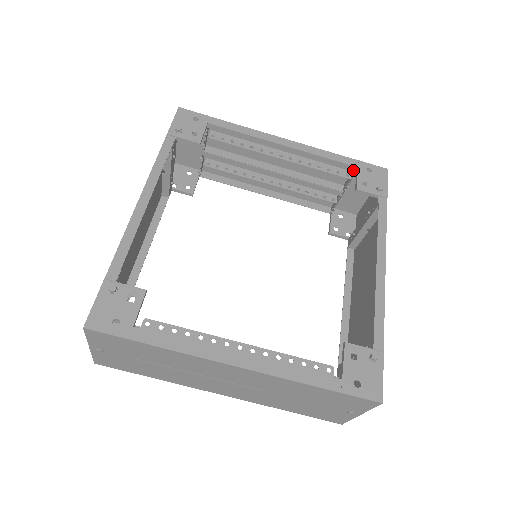
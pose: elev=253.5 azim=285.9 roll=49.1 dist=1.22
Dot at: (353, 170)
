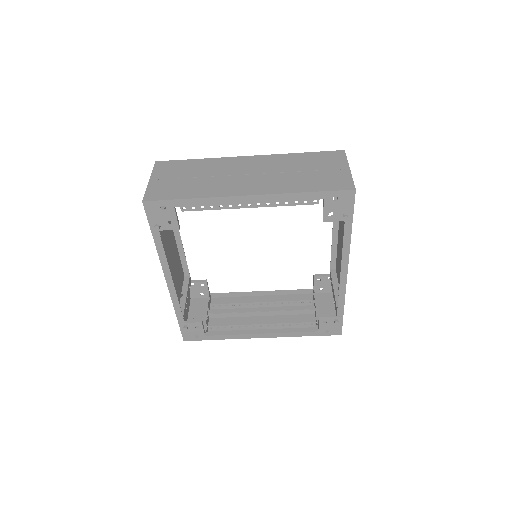
Dot at: (320, 196)
